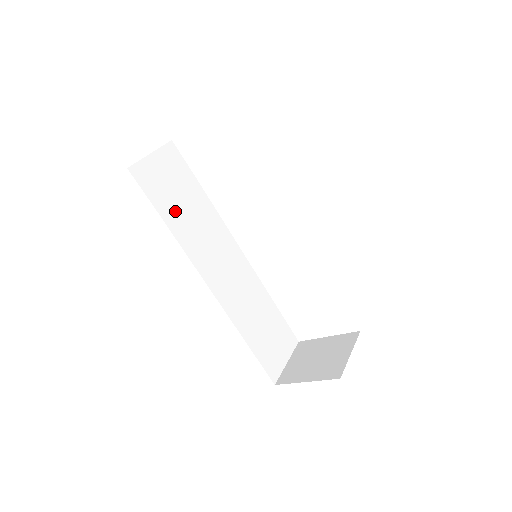
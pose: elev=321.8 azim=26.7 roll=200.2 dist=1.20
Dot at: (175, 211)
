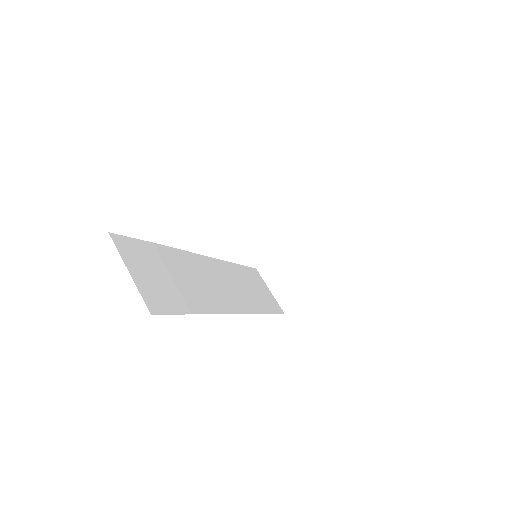
Dot at: (184, 294)
